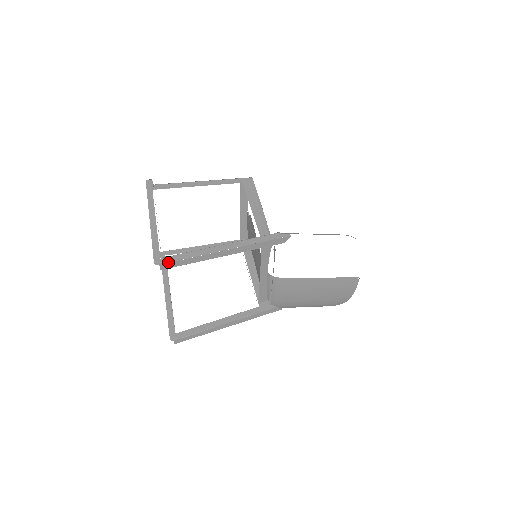
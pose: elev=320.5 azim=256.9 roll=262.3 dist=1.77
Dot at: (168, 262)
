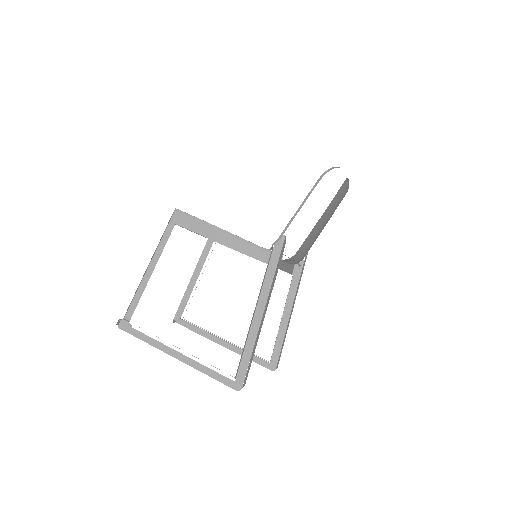
Dot at: (244, 378)
